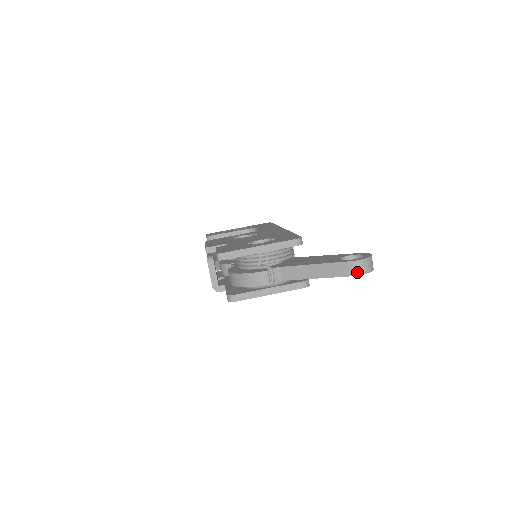
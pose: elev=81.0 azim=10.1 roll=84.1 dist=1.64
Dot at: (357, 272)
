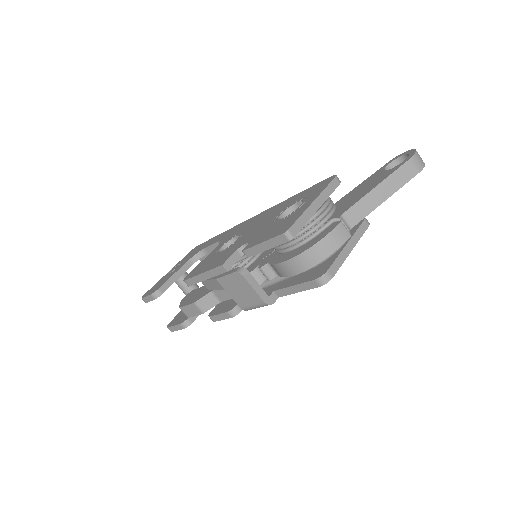
Dot at: (420, 166)
